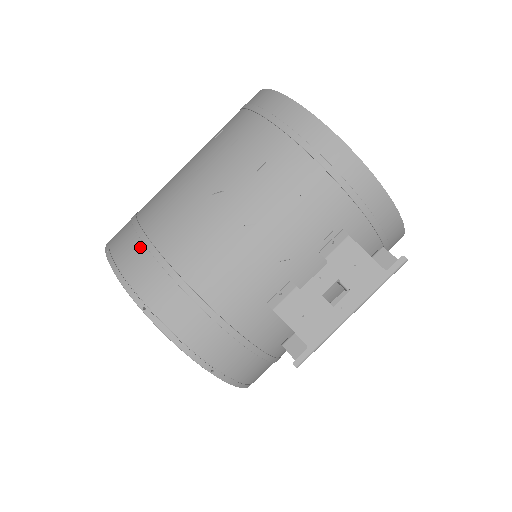
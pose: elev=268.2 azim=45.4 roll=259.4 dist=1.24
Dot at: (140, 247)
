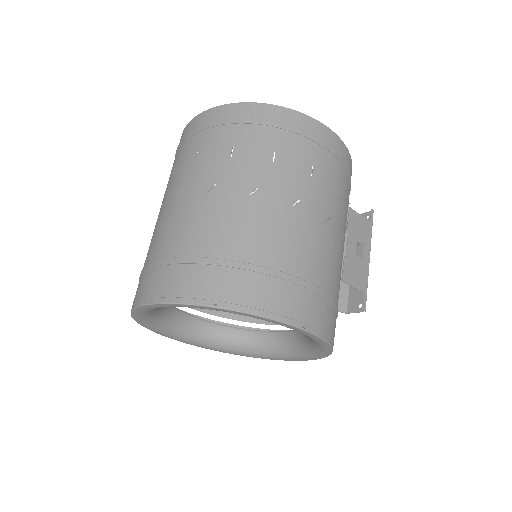
Dot at: (264, 279)
